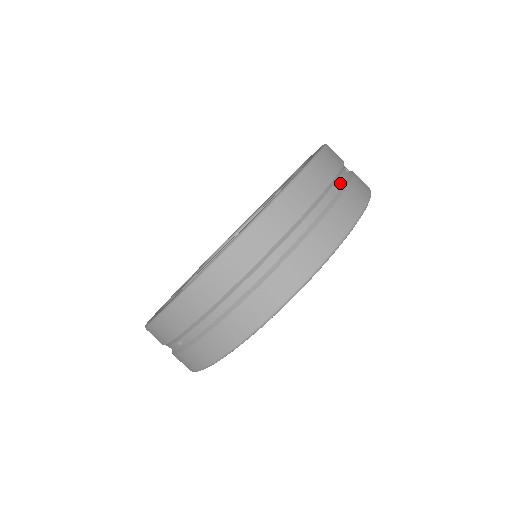
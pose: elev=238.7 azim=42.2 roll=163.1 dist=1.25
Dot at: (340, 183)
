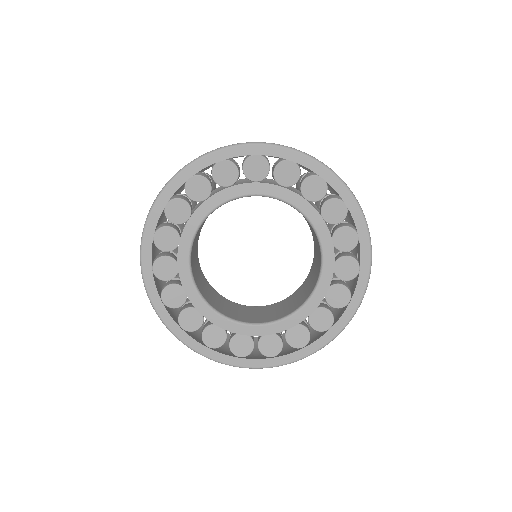
Dot at: occluded
